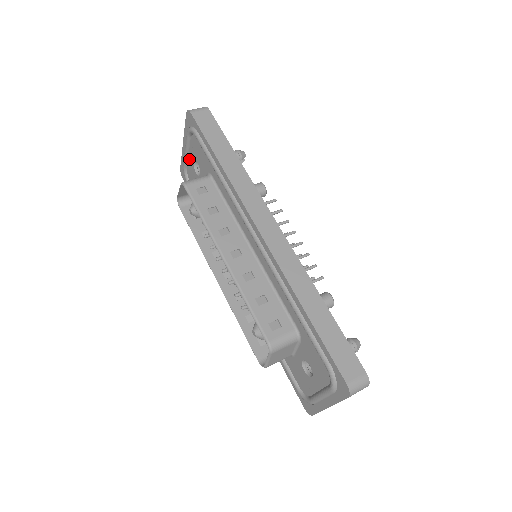
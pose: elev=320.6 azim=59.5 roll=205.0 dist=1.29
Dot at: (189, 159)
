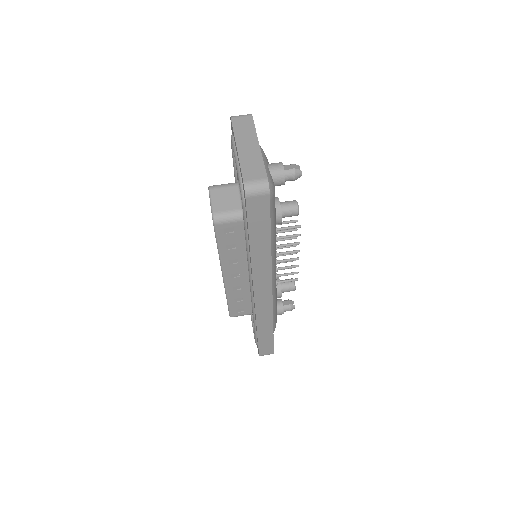
Dot at: occluded
